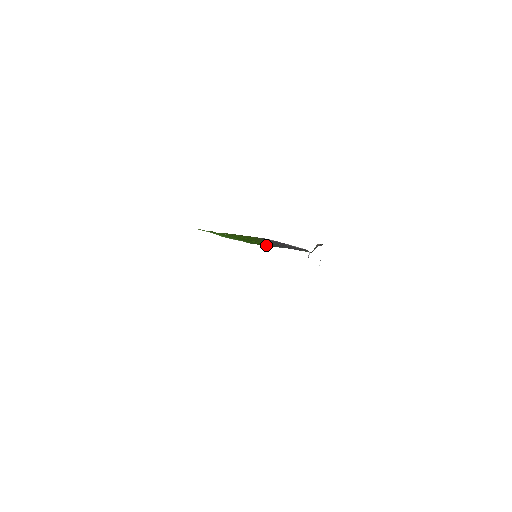
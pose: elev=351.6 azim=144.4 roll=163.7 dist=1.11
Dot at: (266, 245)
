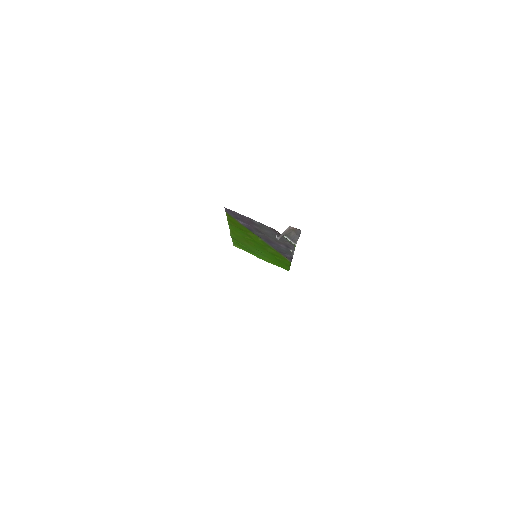
Dot at: (287, 261)
